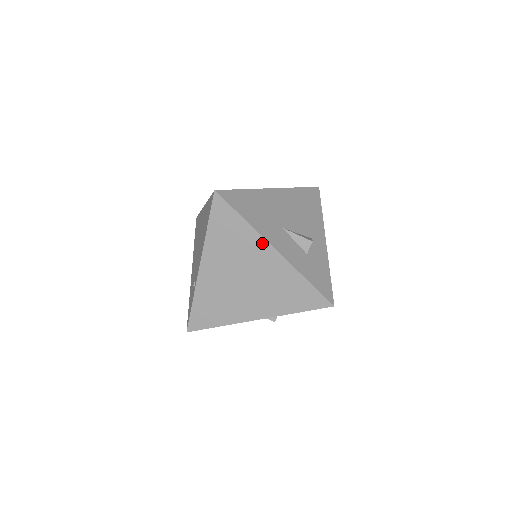
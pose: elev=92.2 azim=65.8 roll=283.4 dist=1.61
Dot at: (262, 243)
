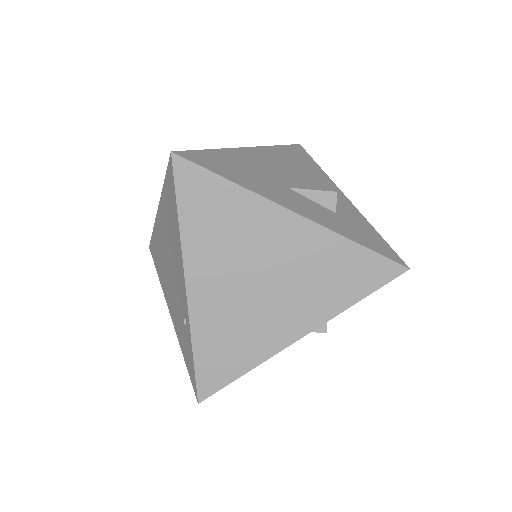
Dot at: (272, 210)
